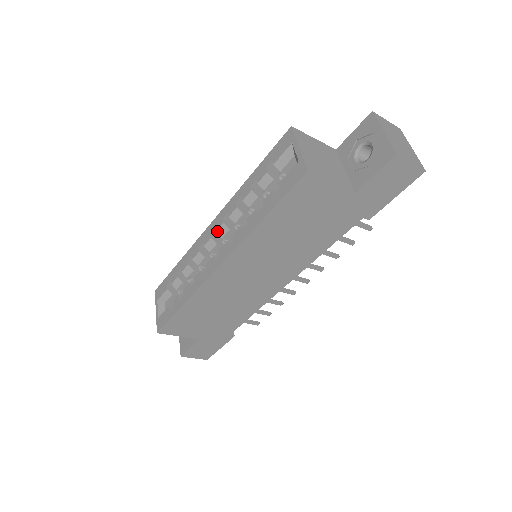
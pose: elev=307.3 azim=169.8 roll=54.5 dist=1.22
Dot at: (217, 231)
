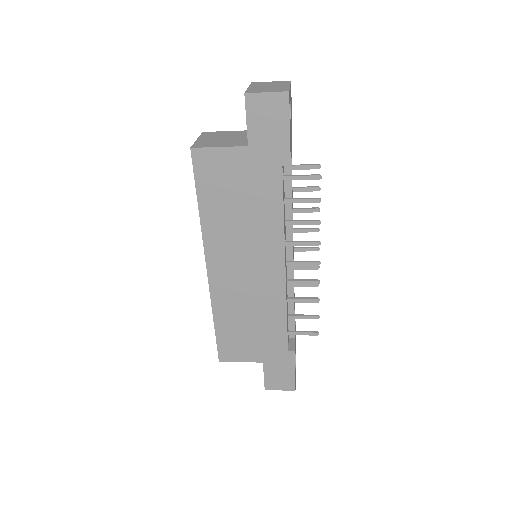
Dot at: occluded
